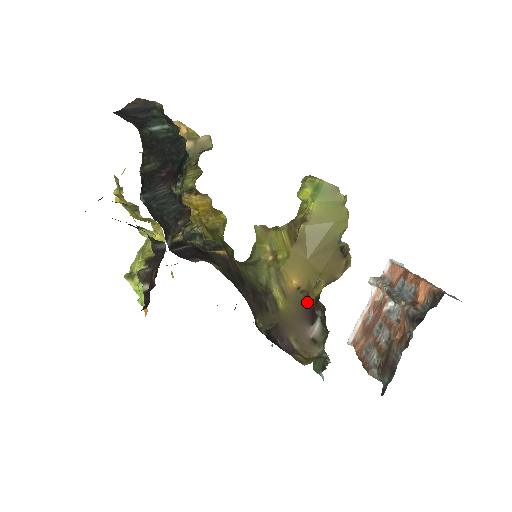
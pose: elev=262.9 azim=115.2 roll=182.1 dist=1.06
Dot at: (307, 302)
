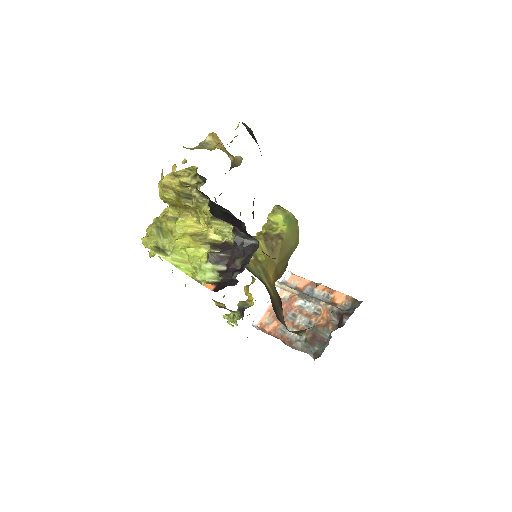
Dot at: (278, 294)
